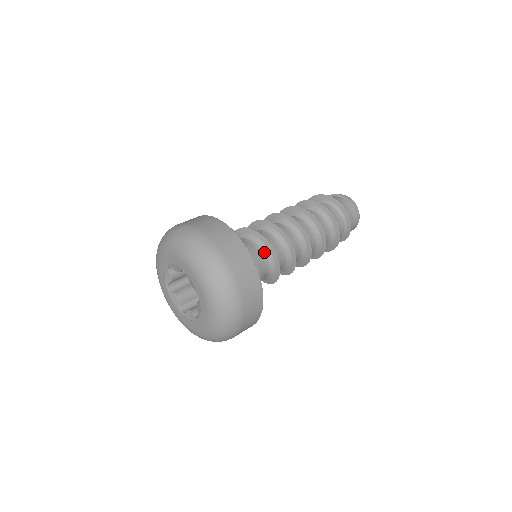
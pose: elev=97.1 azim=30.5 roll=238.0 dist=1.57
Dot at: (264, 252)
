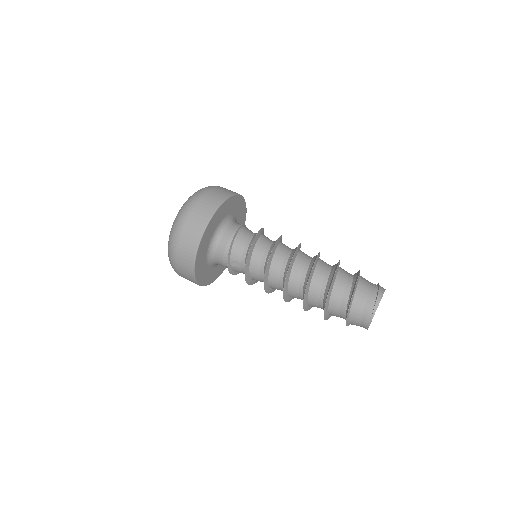
Dot at: (252, 239)
